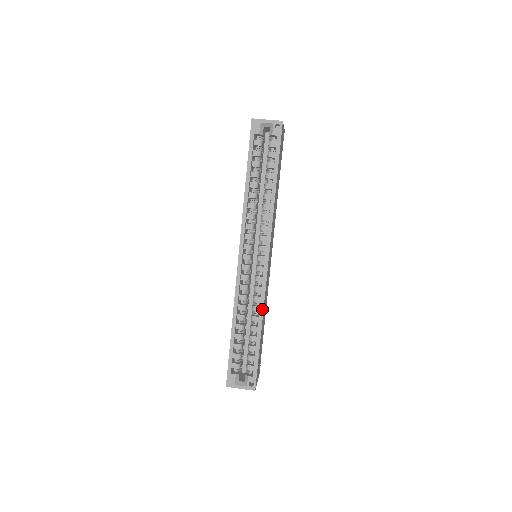
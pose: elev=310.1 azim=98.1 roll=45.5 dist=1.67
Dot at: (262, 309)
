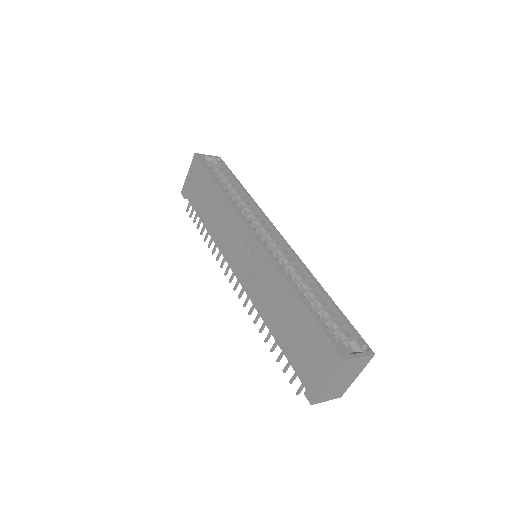
Dot at: (309, 272)
